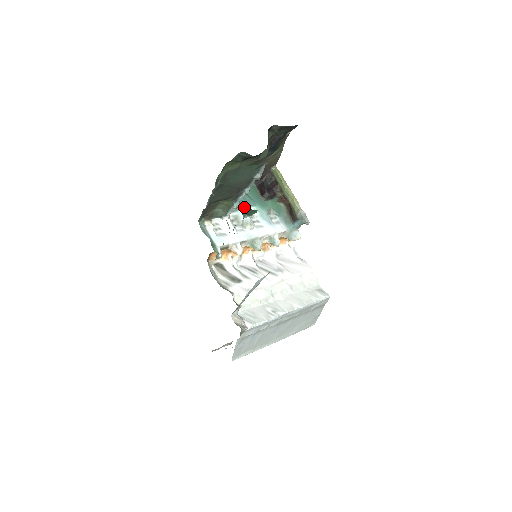
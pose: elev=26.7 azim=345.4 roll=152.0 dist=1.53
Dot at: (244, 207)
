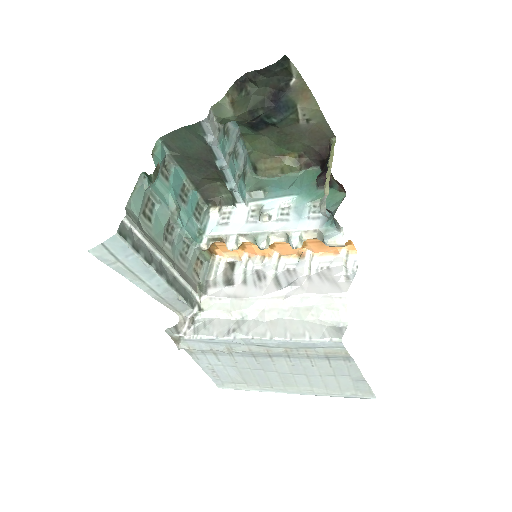
Dot at: (145, 172)
